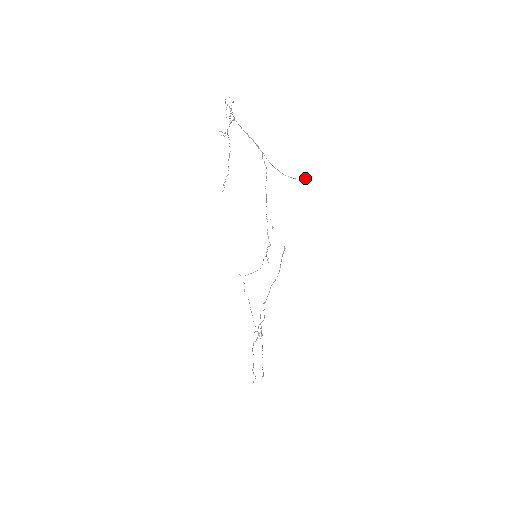
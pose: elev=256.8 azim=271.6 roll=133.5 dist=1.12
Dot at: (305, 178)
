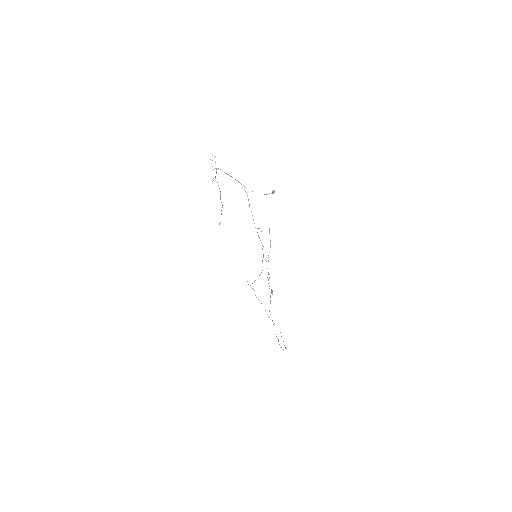
Dot at: (273, 192)
